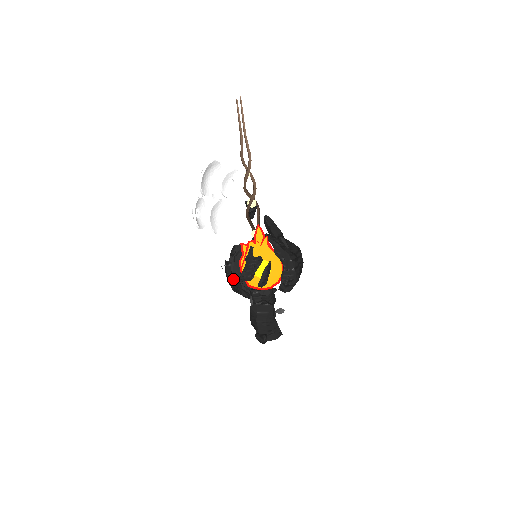
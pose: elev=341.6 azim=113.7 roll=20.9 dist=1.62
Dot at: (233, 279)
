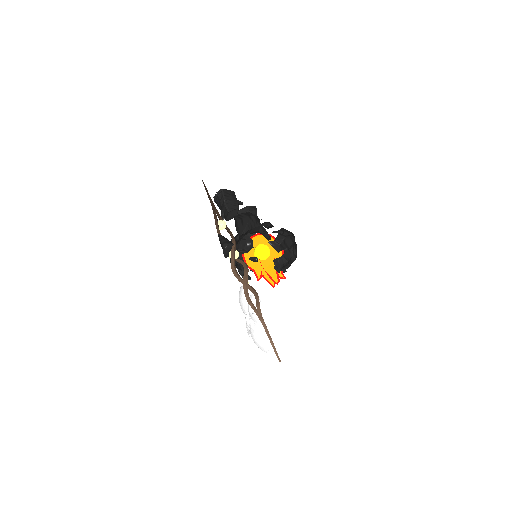
Dot at: occluded
